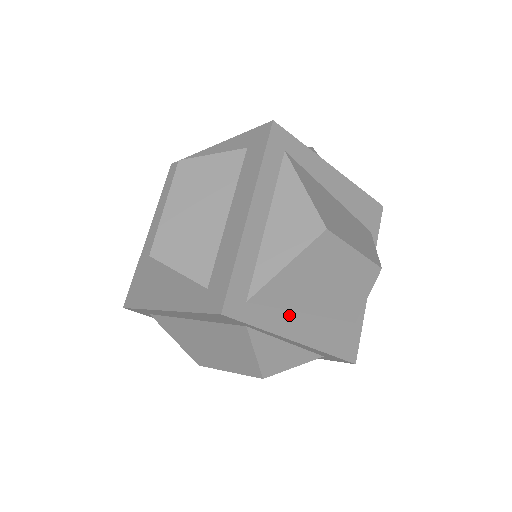
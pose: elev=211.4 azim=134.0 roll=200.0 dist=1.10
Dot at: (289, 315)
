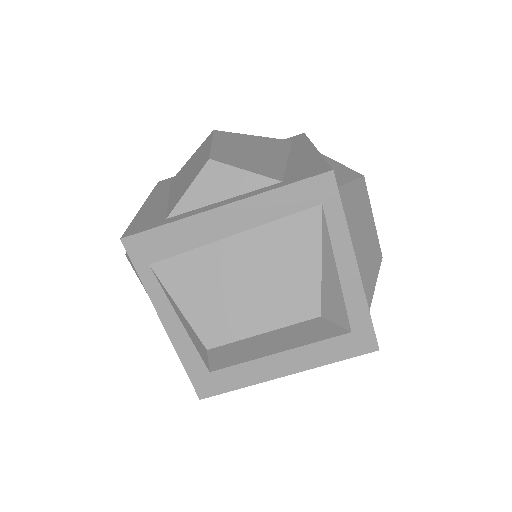
Dot at: occluded
